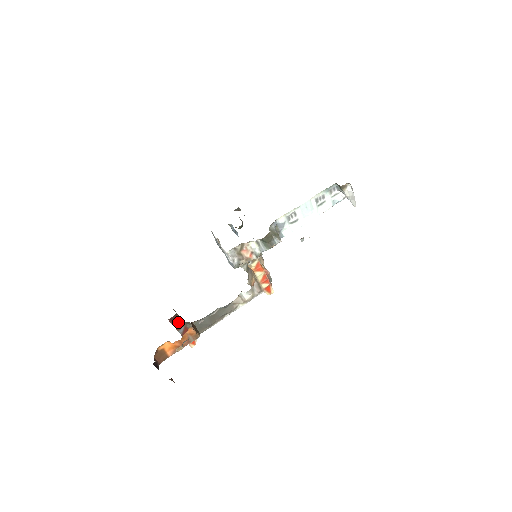
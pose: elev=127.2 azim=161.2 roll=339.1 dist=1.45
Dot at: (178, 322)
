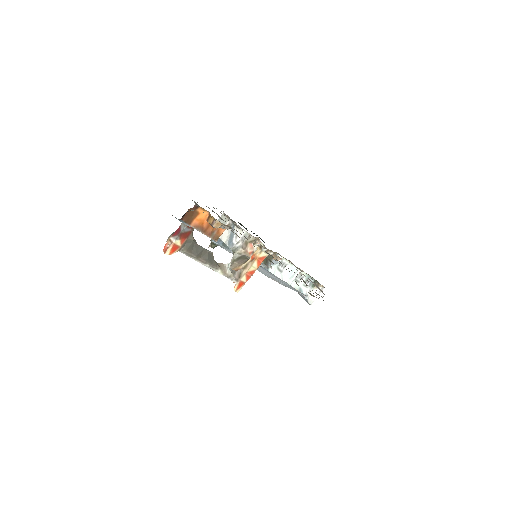
Dot at: occluded
